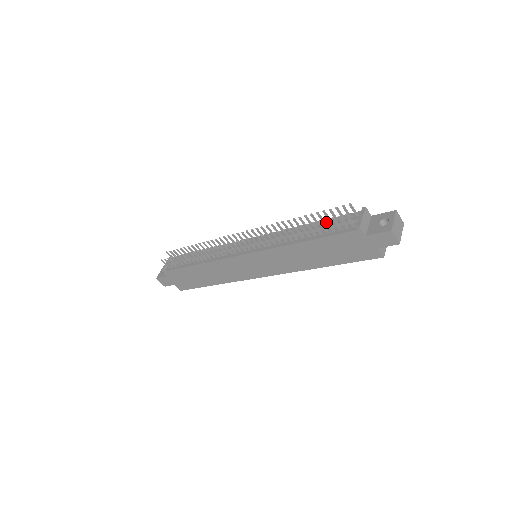
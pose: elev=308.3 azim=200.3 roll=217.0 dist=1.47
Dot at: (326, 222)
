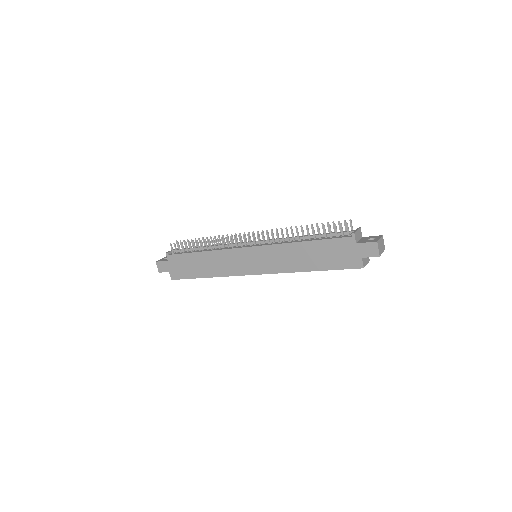
Dot at: (329, 227)
